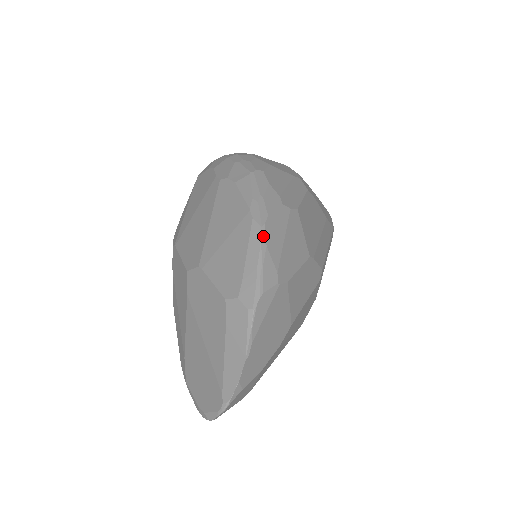
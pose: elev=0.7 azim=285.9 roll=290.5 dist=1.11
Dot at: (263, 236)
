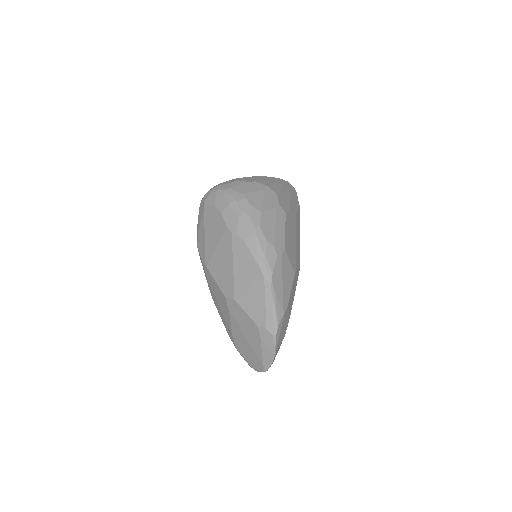
Dot at: (273, 290)
